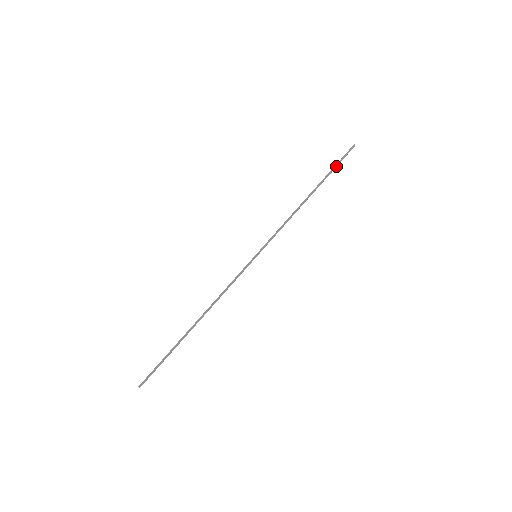
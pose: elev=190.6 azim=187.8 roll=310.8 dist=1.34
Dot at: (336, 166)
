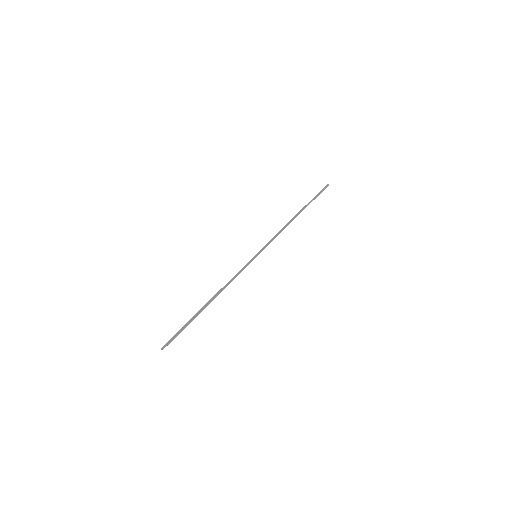
Dot at: (315, 197)
